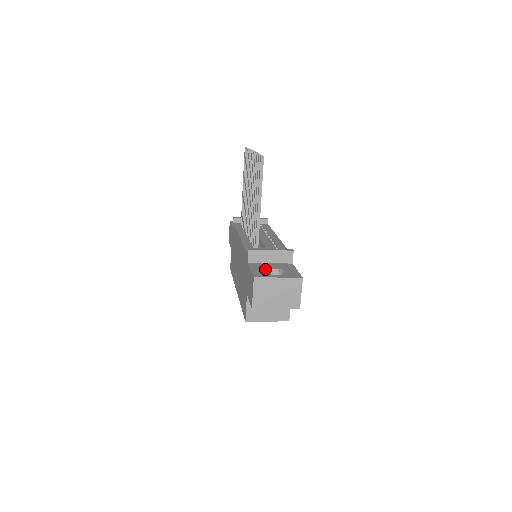
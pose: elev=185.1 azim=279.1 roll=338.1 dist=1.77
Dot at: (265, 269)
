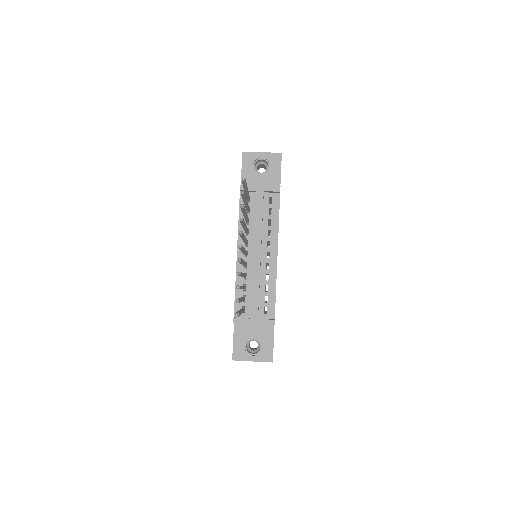
Dot at: (246, 341)
